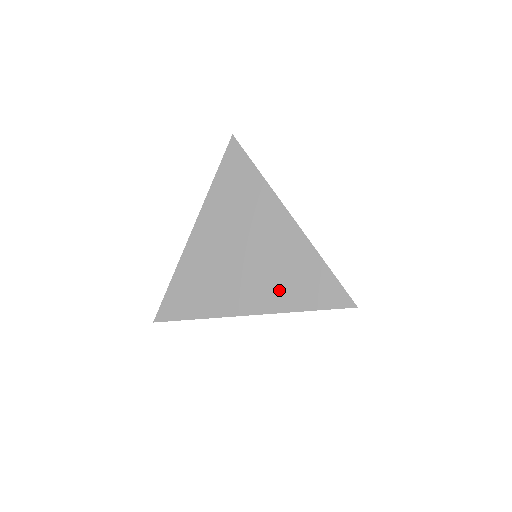
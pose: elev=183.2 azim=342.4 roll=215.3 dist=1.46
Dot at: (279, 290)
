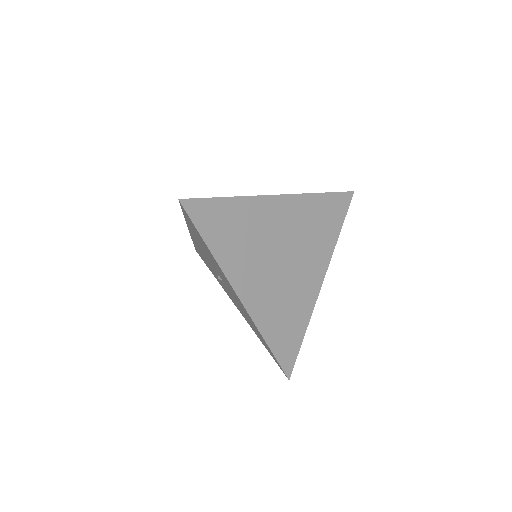
Dot at: (320, 244)
